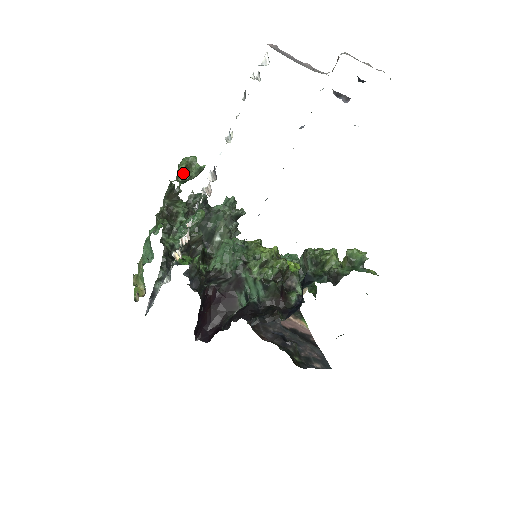
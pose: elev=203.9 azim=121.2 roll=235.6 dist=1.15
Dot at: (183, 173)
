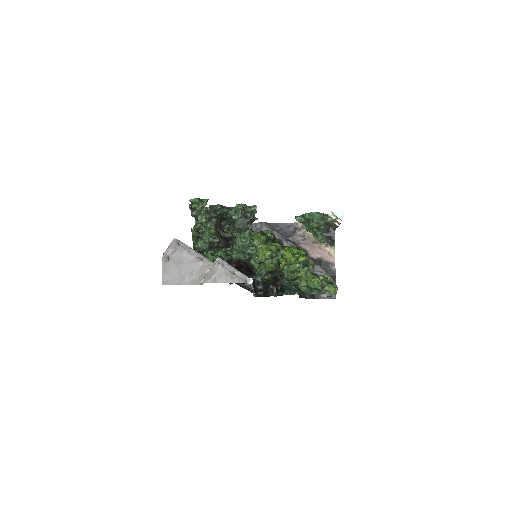
Dot at: (193, 207)
